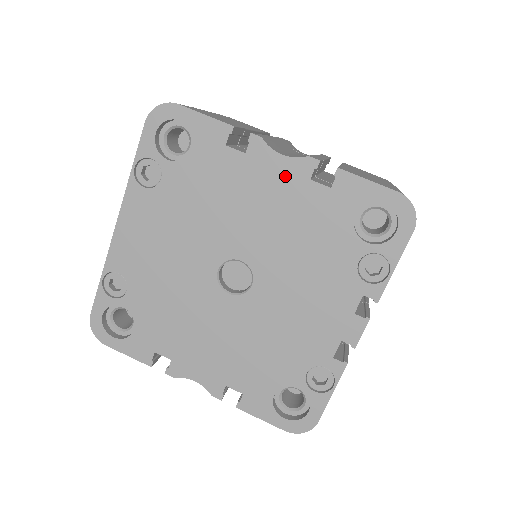
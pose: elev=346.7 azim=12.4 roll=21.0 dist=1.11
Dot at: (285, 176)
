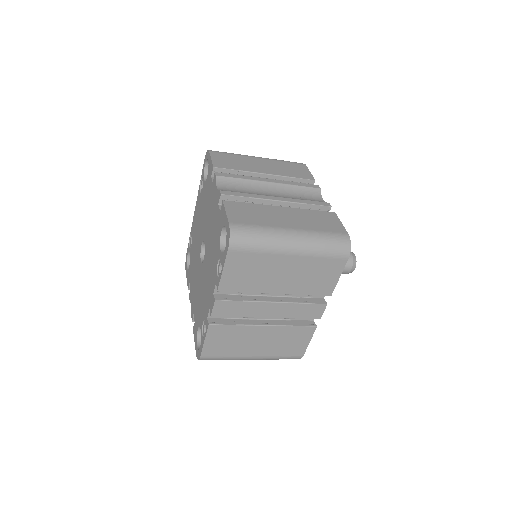
Dot at: (216, 200)
